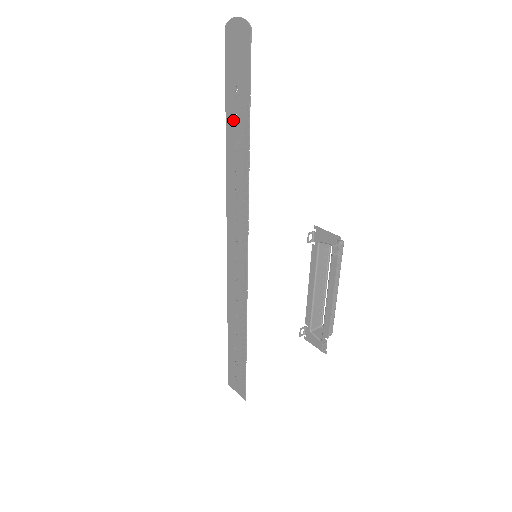
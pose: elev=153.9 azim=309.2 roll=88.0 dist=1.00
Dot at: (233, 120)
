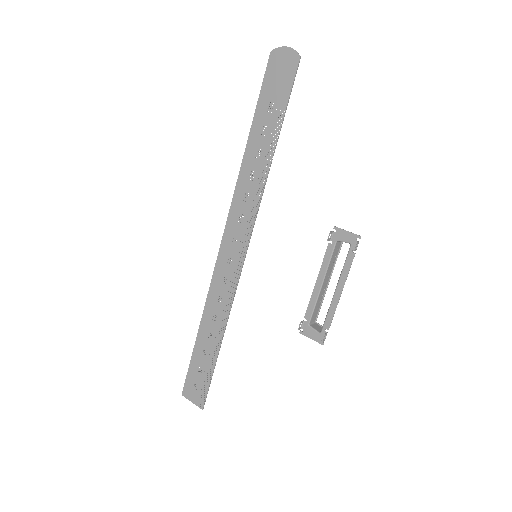
Dot at: (260, 130)
